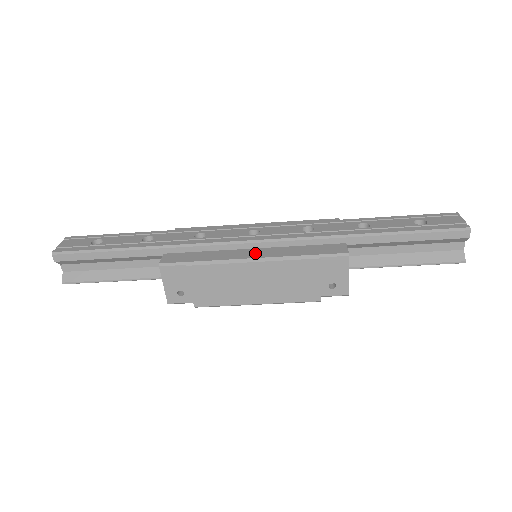
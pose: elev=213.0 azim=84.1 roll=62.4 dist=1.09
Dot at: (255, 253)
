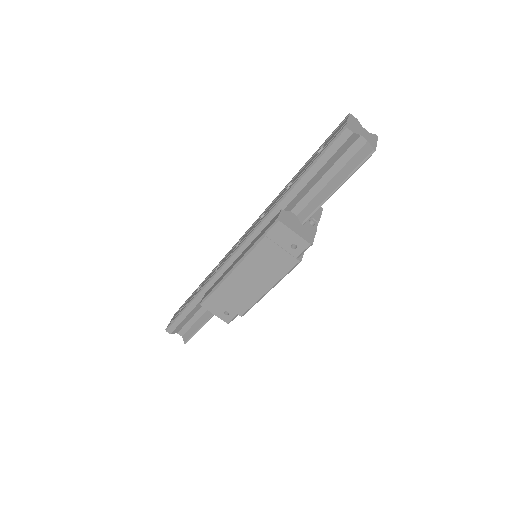
Dot at: occluded
